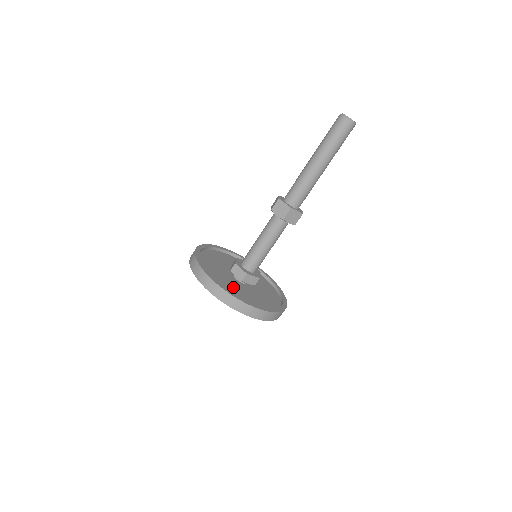
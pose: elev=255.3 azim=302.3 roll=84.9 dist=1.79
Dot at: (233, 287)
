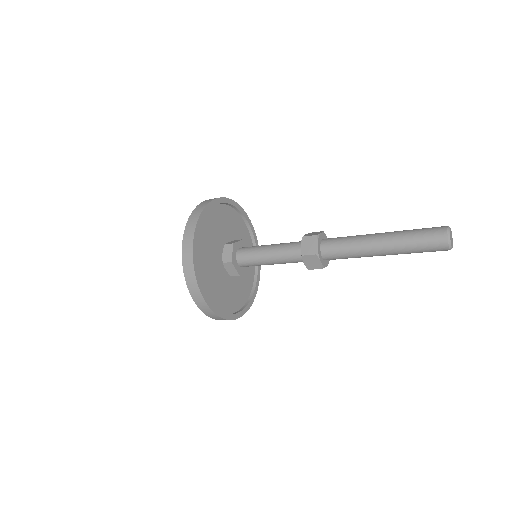
Dot at: (221, 289)
